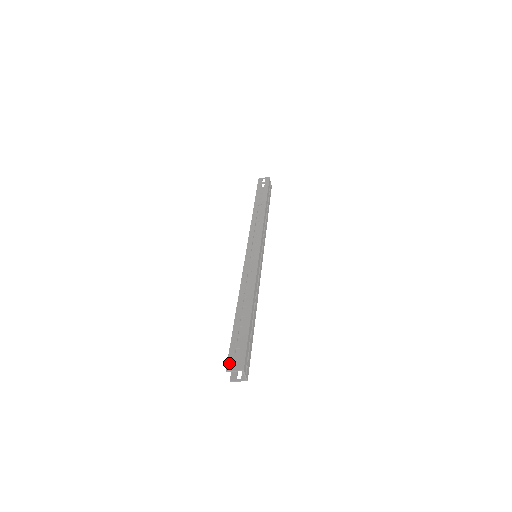
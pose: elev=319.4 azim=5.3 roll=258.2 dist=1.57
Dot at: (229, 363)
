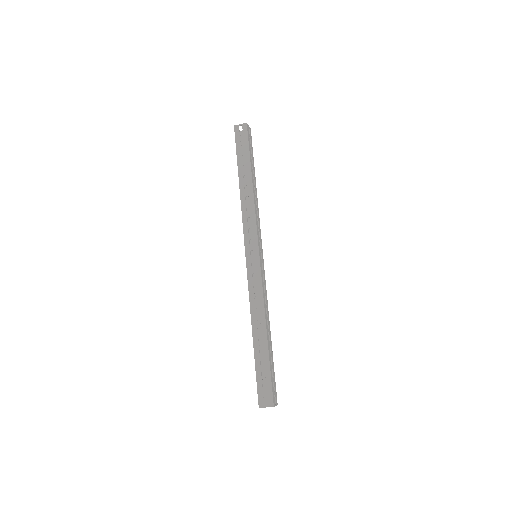
Dot at: (260, 400)
